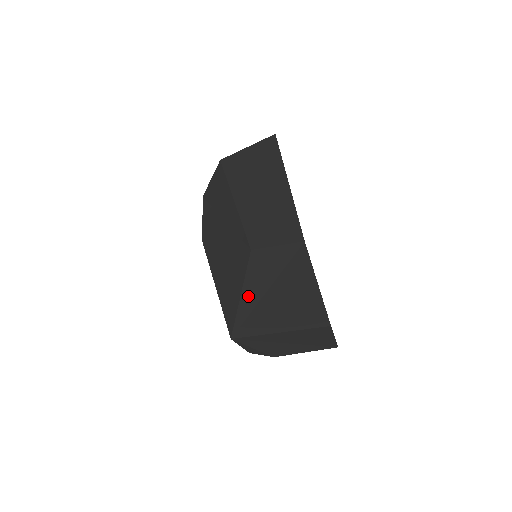
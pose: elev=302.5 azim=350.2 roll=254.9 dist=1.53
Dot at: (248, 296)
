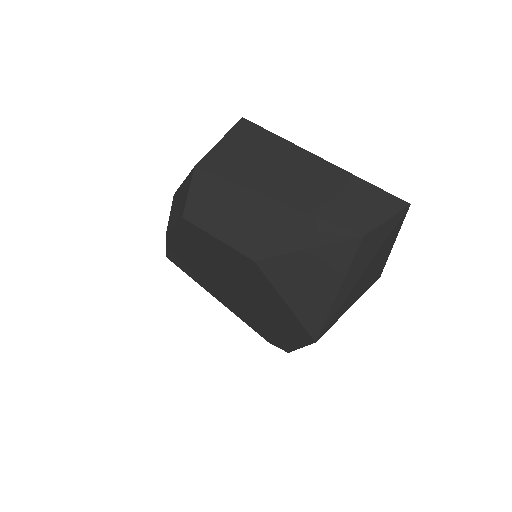
Dot at: (346, 287)
